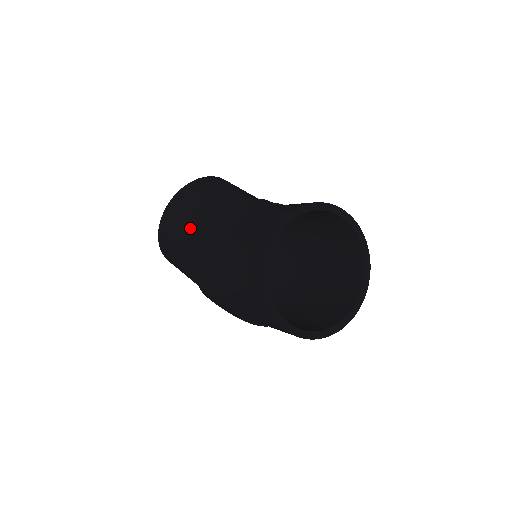
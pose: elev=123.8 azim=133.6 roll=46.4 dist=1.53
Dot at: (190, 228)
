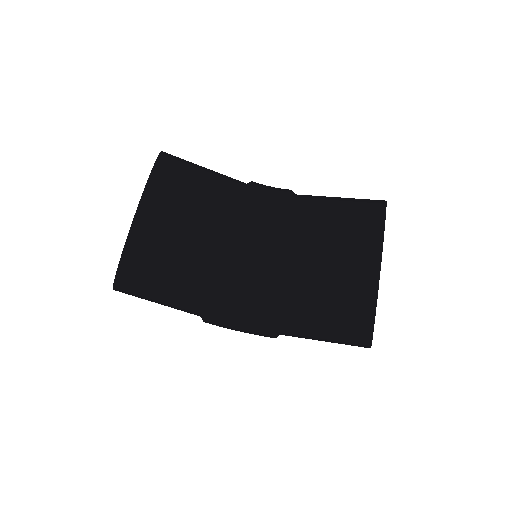
Dot at: (194, 259)
